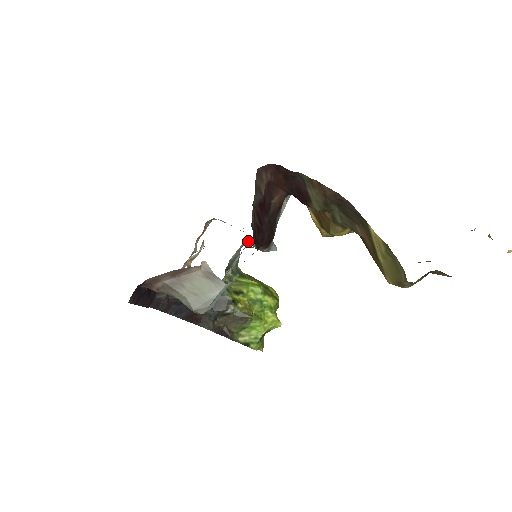
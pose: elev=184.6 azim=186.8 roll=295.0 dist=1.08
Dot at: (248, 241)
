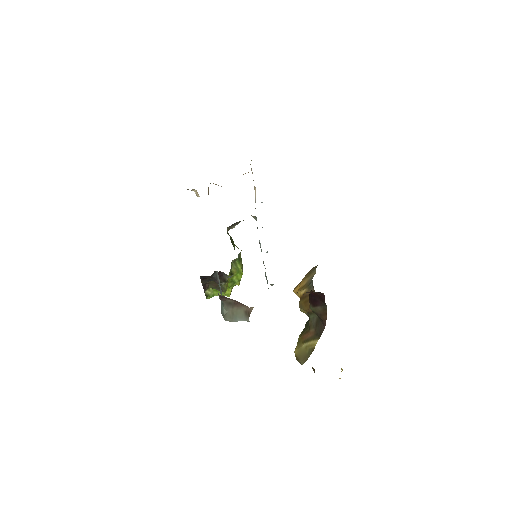
Dot at: (255, 216)
